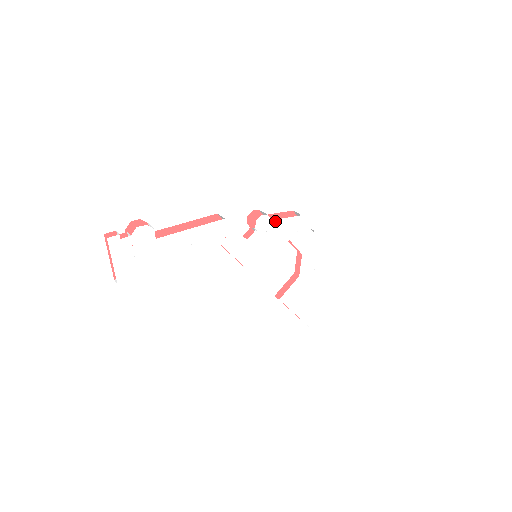
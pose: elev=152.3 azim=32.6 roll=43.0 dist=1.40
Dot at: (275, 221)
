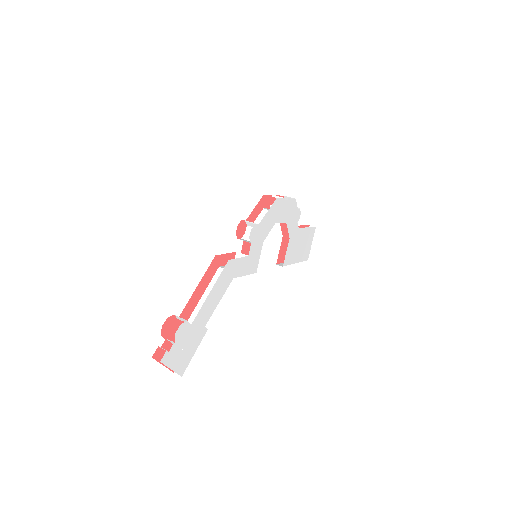
Dot at: (261, 222)
